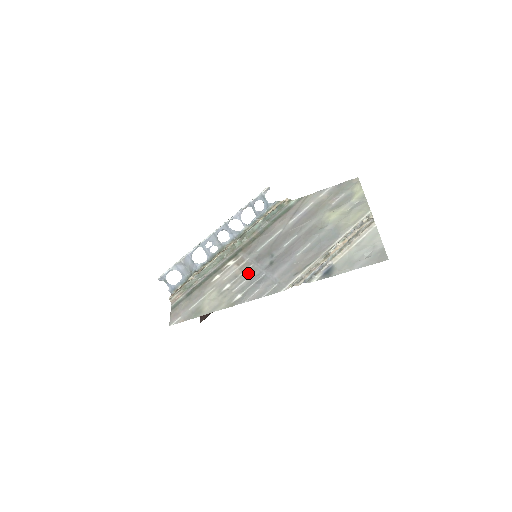
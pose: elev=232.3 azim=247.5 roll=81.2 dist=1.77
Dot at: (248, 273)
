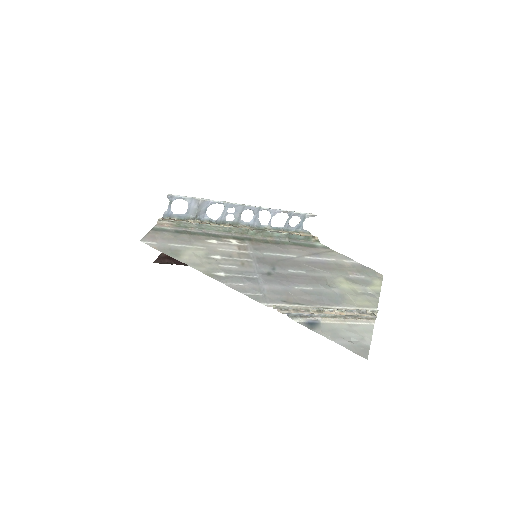
Dot at: (243, 263)
